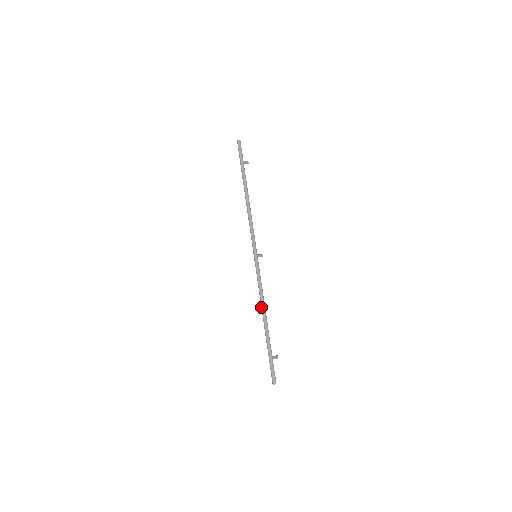
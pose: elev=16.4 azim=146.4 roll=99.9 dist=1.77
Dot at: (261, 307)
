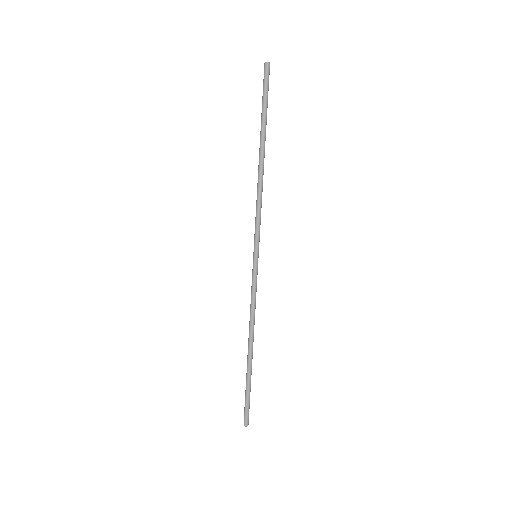
Dot at: (251, 329)
